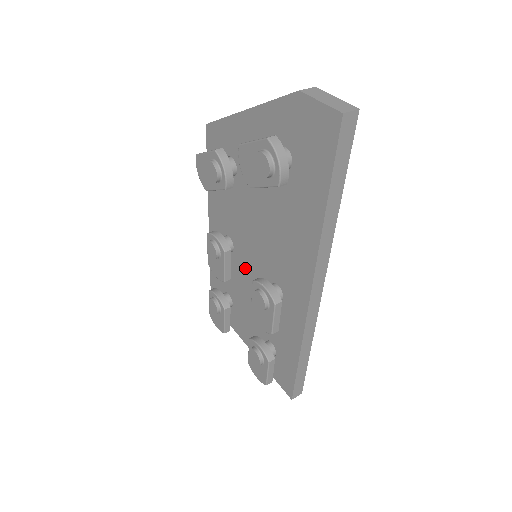
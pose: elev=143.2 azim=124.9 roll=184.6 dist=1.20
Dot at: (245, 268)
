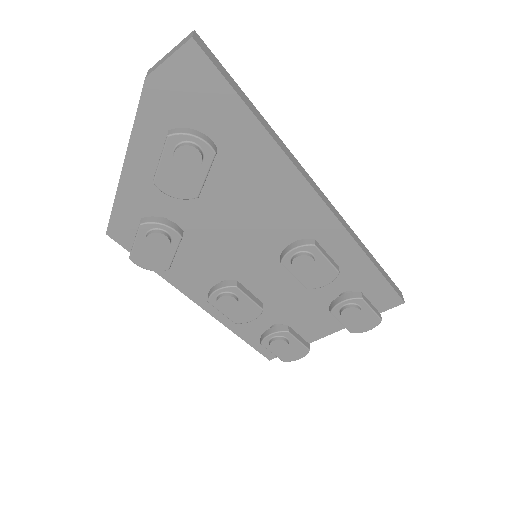
Dot at: (260, 279)
